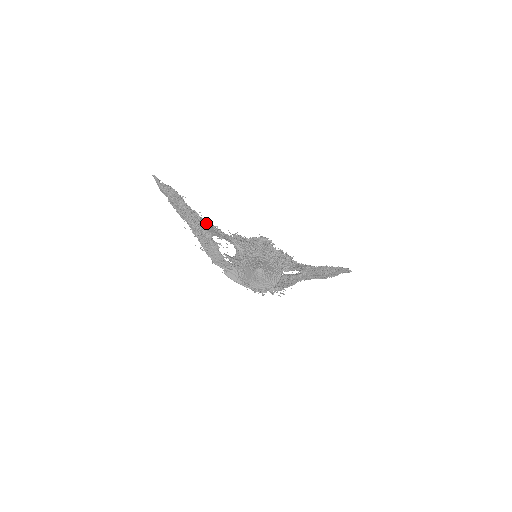
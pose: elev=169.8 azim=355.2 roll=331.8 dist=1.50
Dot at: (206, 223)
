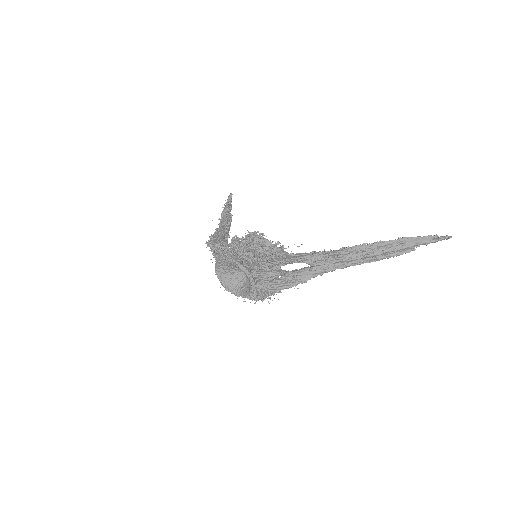
Dot at: occluded
